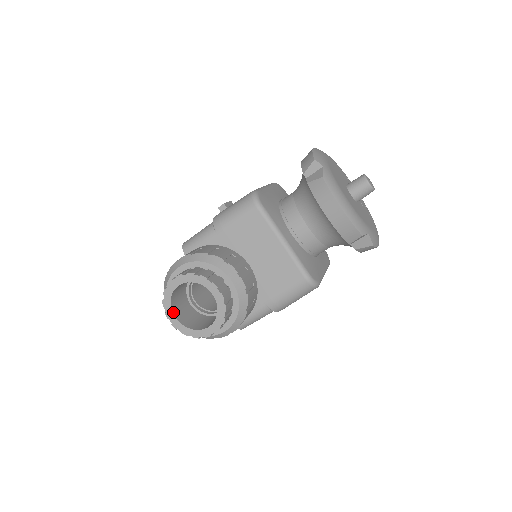
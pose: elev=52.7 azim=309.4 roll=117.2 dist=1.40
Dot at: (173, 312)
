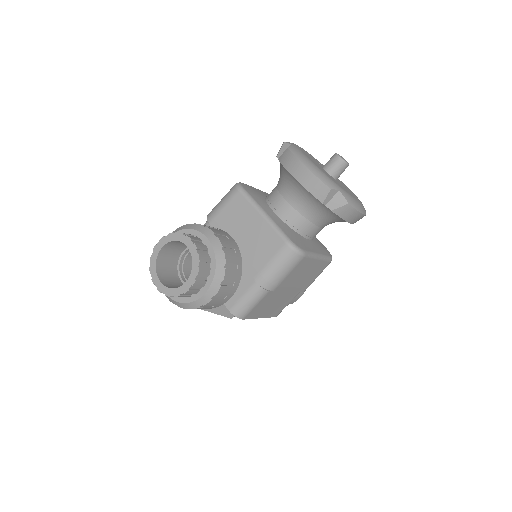
Dot at: (158, 276)
